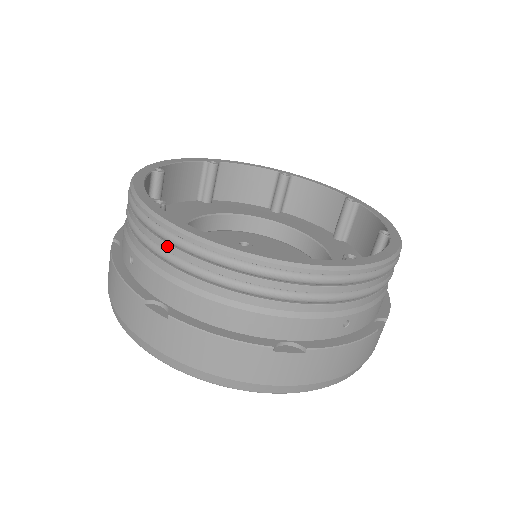
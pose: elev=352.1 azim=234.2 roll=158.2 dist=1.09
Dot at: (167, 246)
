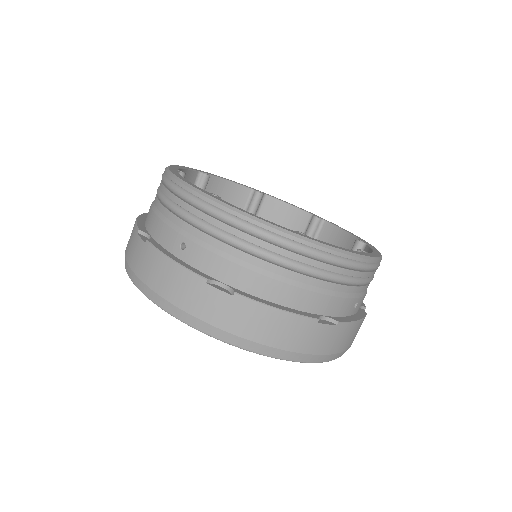
Dot at: (236, 231)
